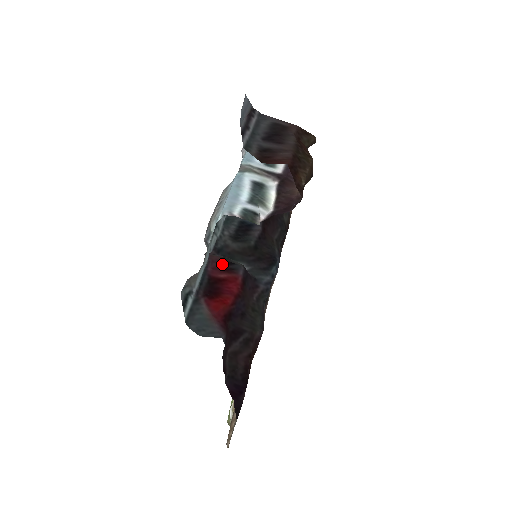
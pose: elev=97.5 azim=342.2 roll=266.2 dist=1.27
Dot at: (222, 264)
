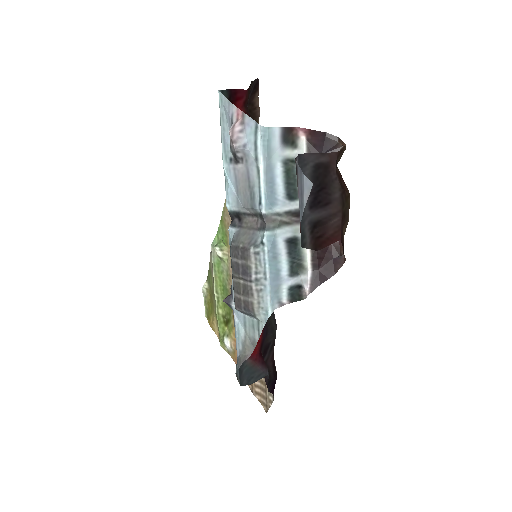
Dot at: occluded
